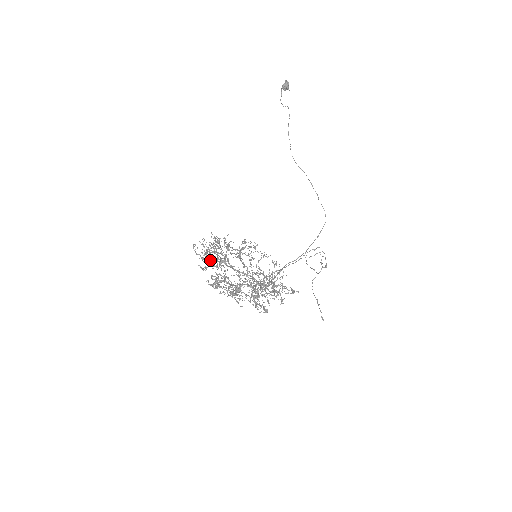
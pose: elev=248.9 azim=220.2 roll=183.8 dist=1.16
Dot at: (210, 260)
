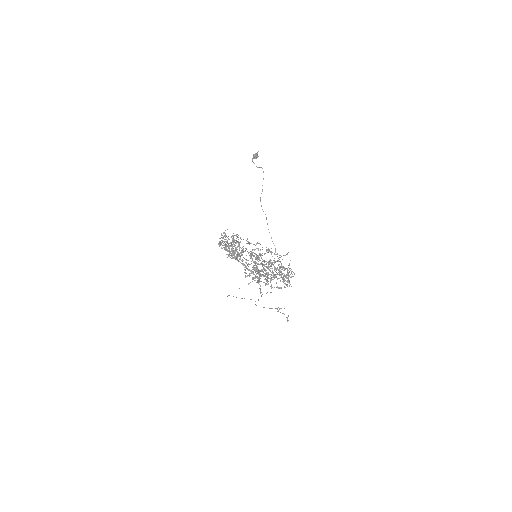
Dot at: (229, 248)
